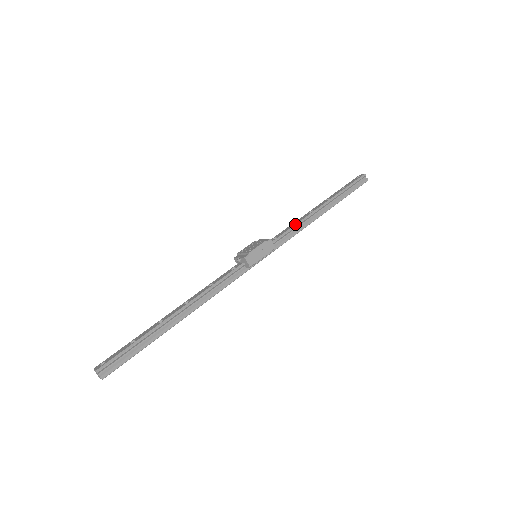
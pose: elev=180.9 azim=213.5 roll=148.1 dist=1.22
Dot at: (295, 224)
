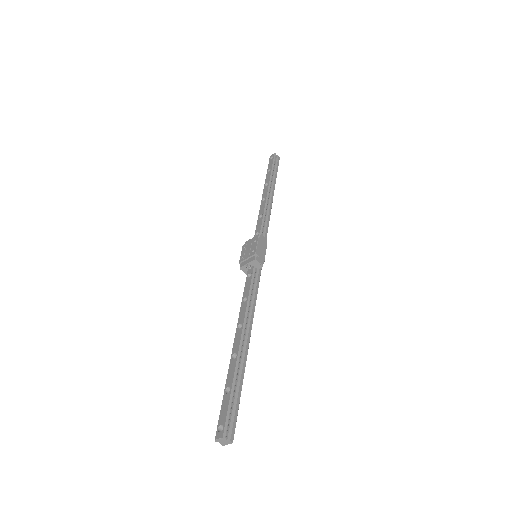
Dot at: (263, 214)
